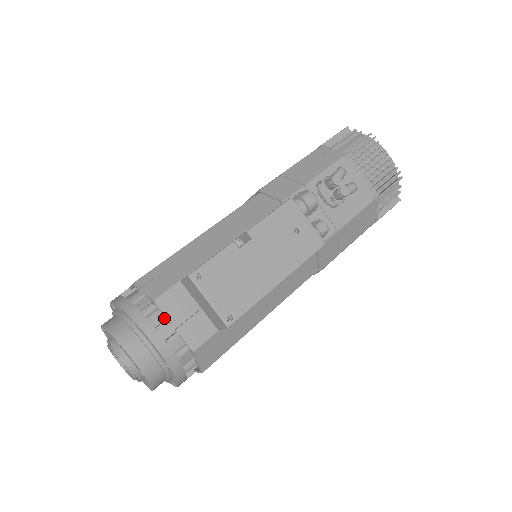
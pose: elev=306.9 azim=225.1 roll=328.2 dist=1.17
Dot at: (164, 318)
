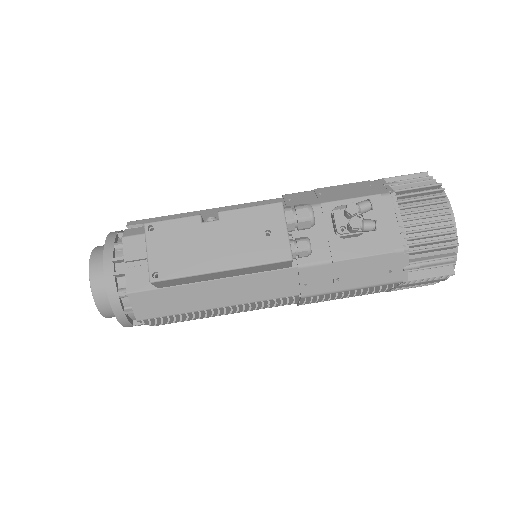
Dot at: occluded
